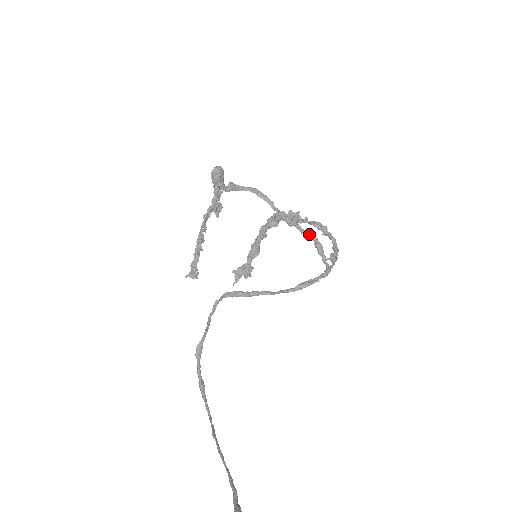
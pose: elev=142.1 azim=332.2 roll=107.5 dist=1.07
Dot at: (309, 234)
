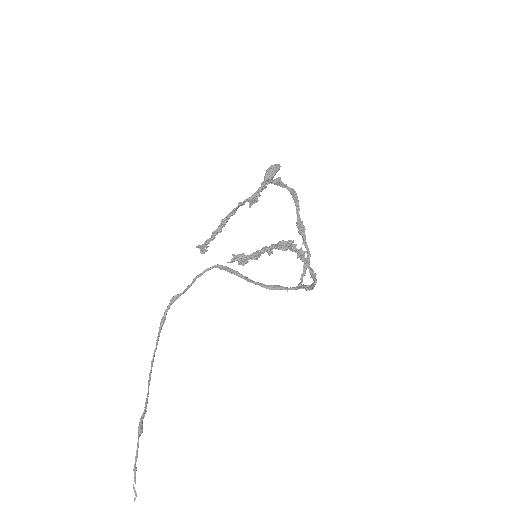
Dot at: (307, 249)
